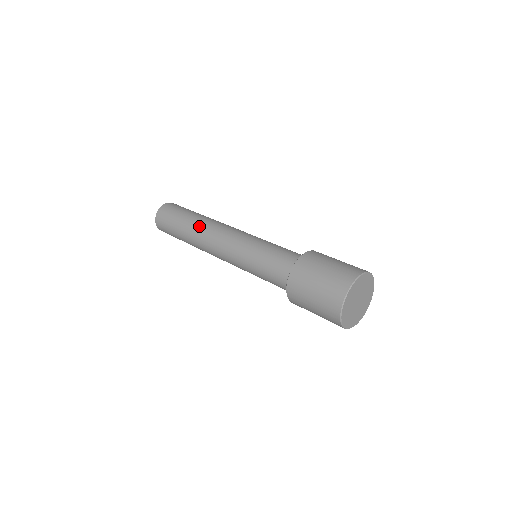
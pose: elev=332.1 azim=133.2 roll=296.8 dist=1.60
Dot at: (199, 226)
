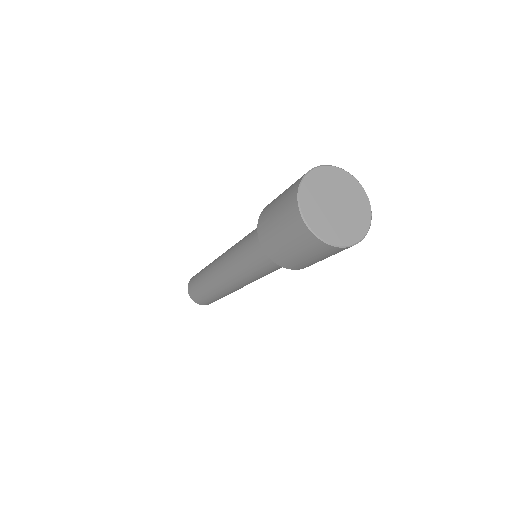
Dot at: occluded
